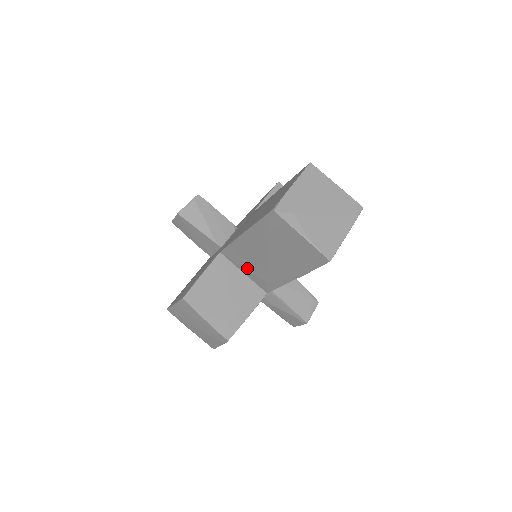
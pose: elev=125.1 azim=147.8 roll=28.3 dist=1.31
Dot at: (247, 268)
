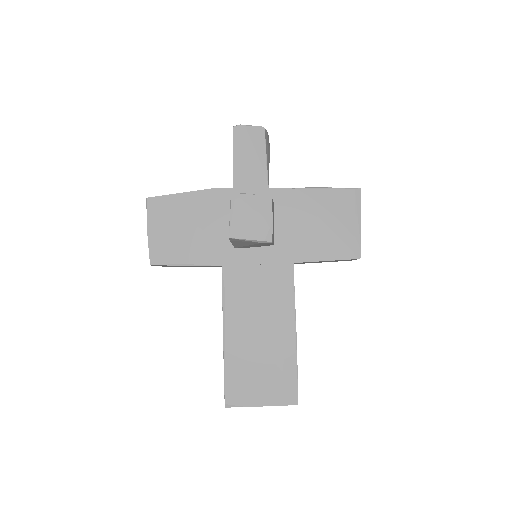
Dot at: occluded
